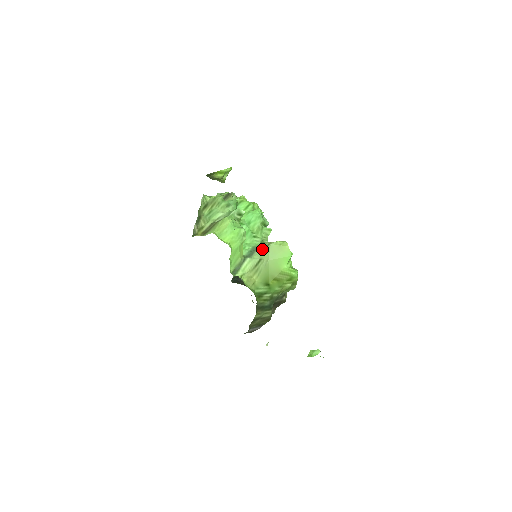
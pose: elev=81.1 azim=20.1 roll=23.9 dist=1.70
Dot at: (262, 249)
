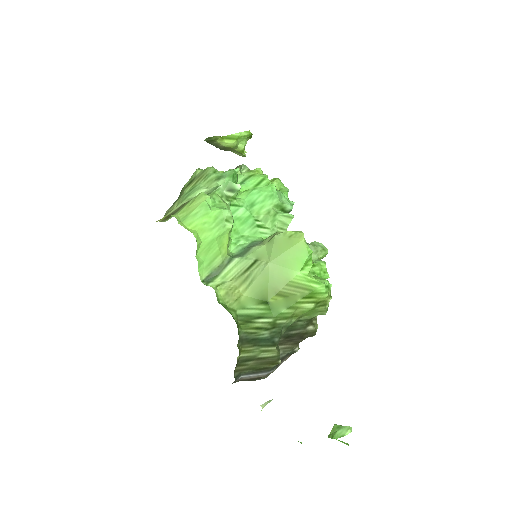
Dot at: (263, 244)
